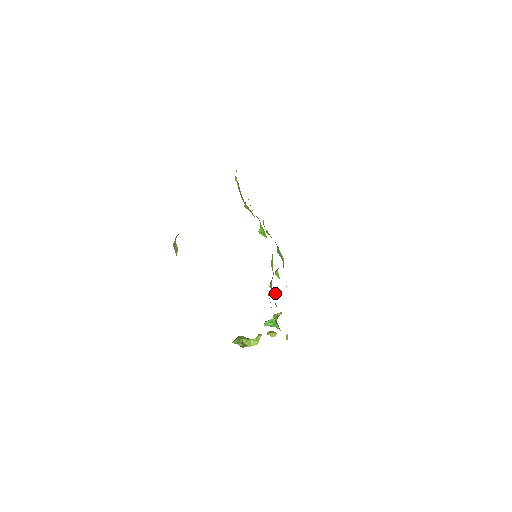
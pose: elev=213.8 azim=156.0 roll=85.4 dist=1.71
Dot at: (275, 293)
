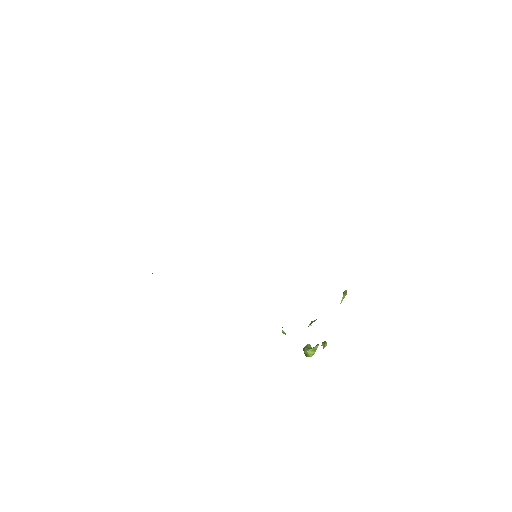
Dot at: occluded
